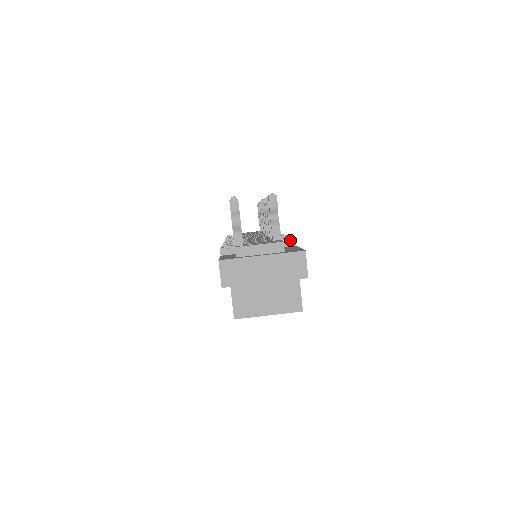
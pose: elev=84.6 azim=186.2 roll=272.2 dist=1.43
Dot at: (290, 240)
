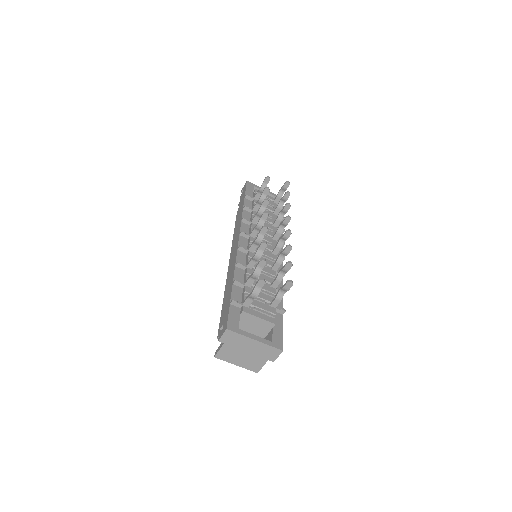
Dot at: (282, 310)
